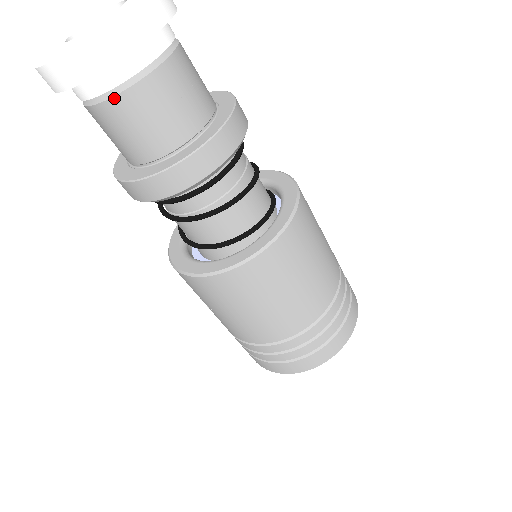
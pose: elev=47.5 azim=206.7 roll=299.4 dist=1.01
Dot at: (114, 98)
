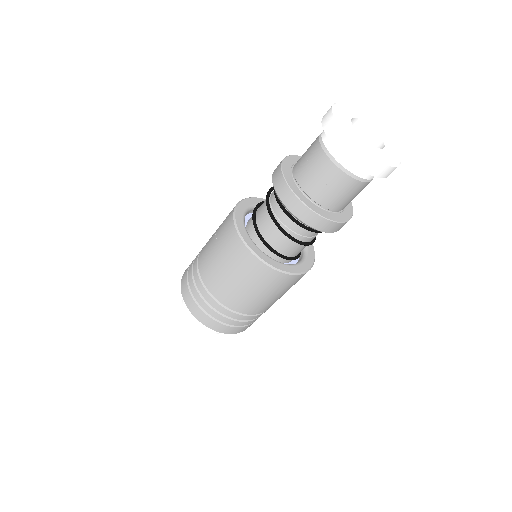
Dot at: (331, 161)
